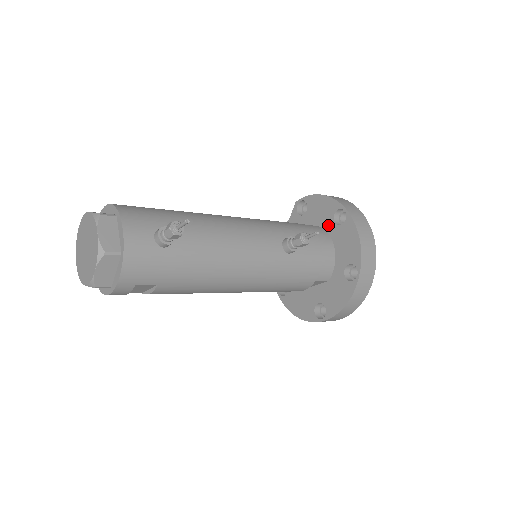
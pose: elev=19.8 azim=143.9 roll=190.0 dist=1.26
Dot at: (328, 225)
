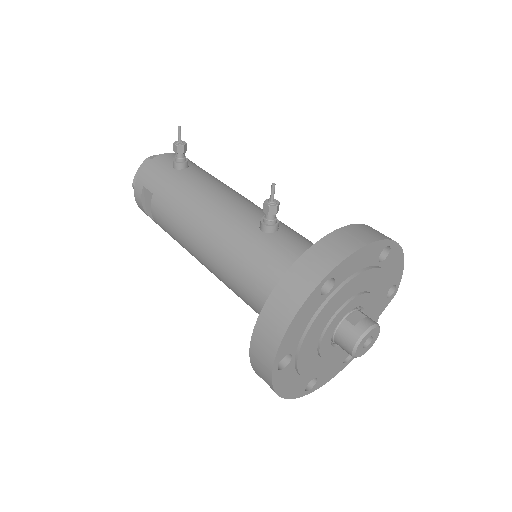
Dot at: occluded
